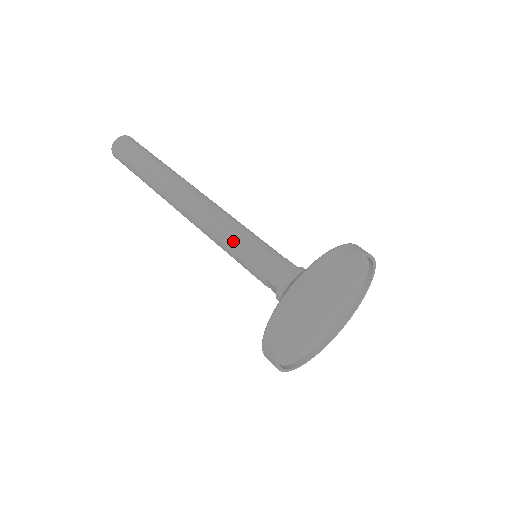
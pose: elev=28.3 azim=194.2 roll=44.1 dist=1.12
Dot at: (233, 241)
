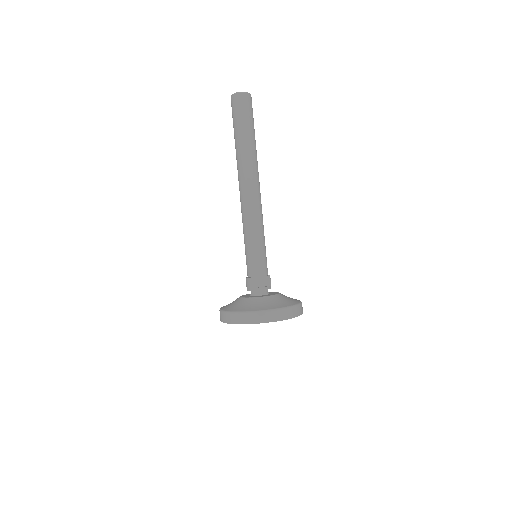
Dot at: (244, 243)
